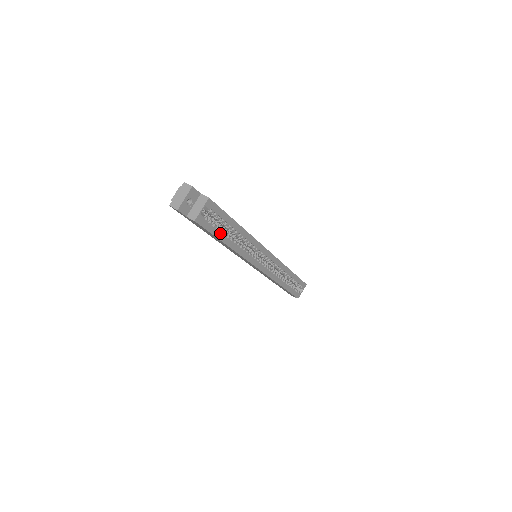
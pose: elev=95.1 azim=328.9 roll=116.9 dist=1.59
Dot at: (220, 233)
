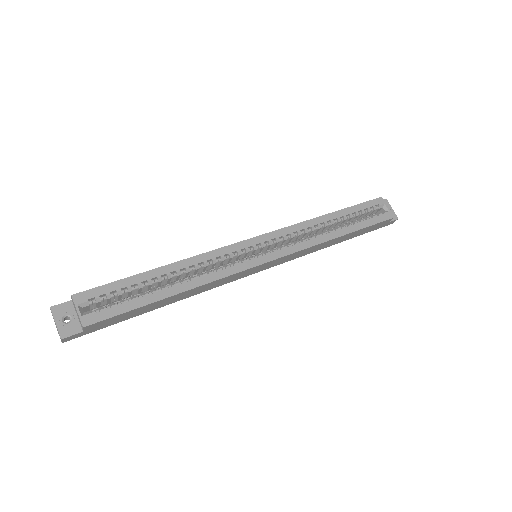
Dot at: (142, 299)
